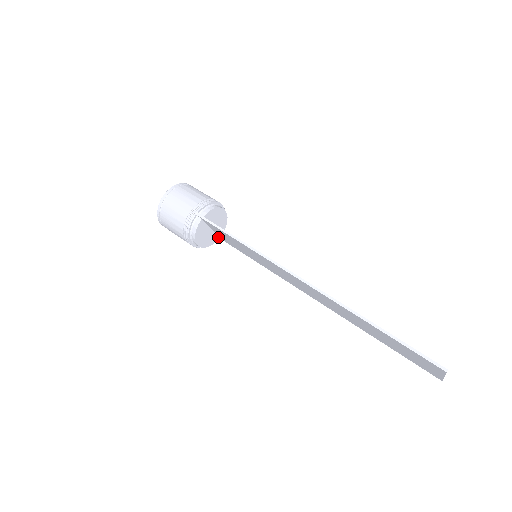
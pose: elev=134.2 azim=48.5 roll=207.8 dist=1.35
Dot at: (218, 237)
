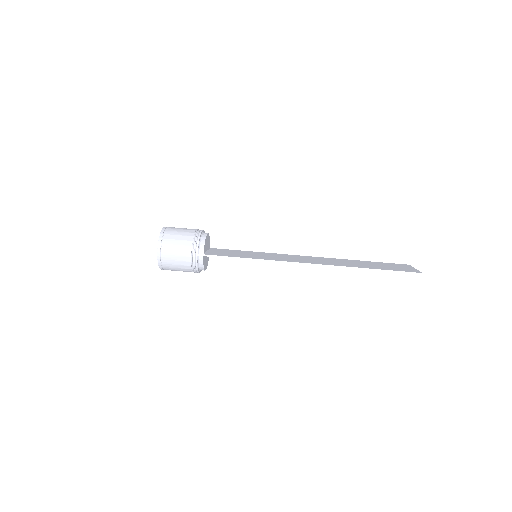
Dot at: occluded
